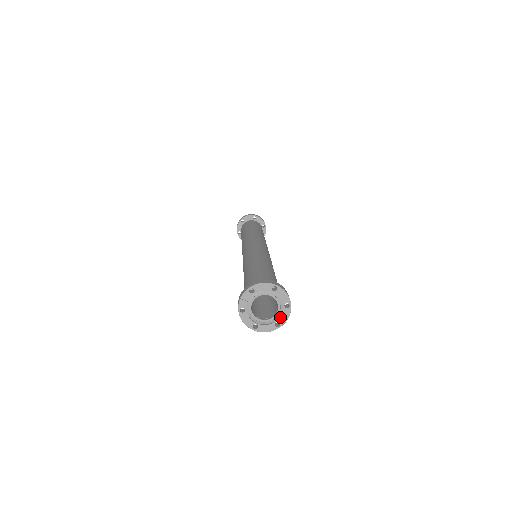
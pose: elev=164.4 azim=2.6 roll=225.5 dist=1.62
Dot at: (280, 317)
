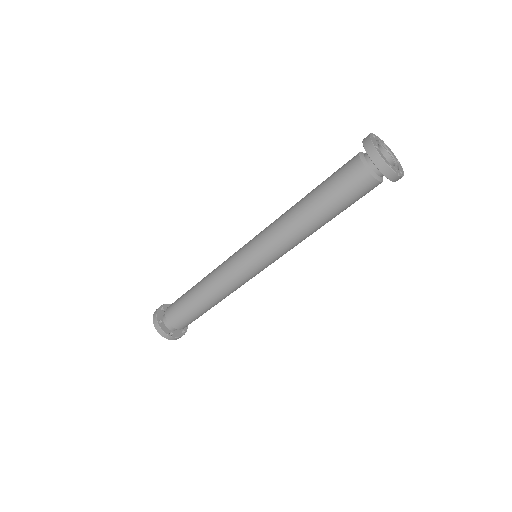
Dot at: (394, 168)
